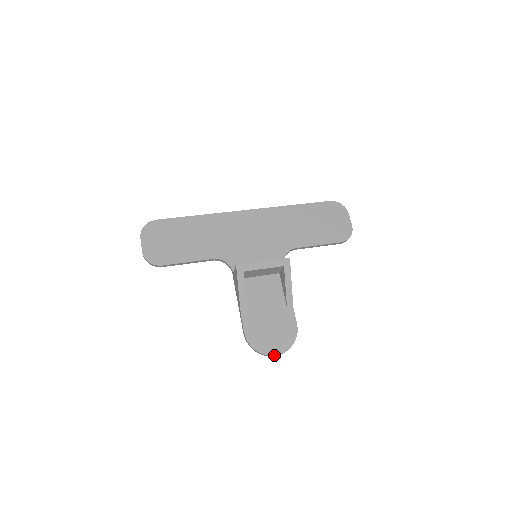
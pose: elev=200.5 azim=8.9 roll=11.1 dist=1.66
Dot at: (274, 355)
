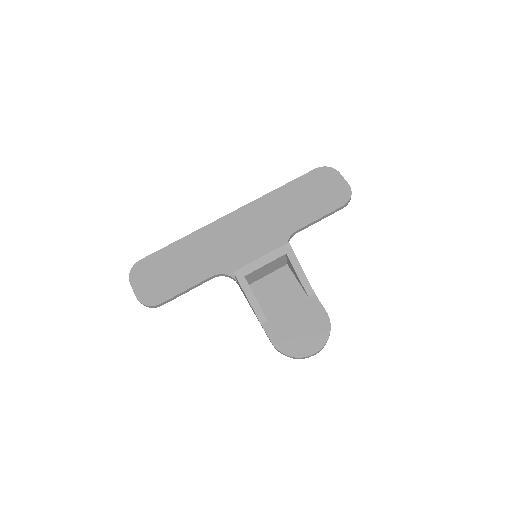
Dot at: (312, 354)
